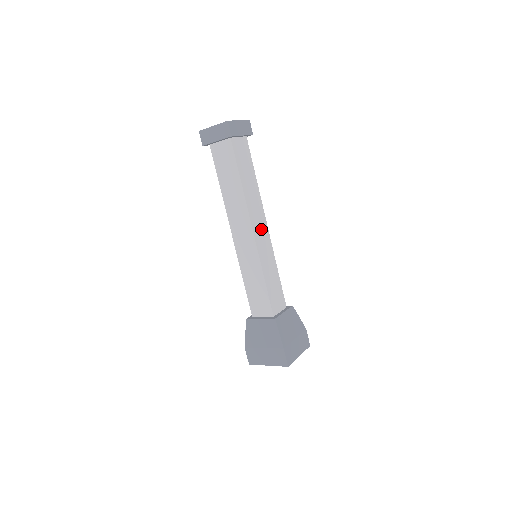
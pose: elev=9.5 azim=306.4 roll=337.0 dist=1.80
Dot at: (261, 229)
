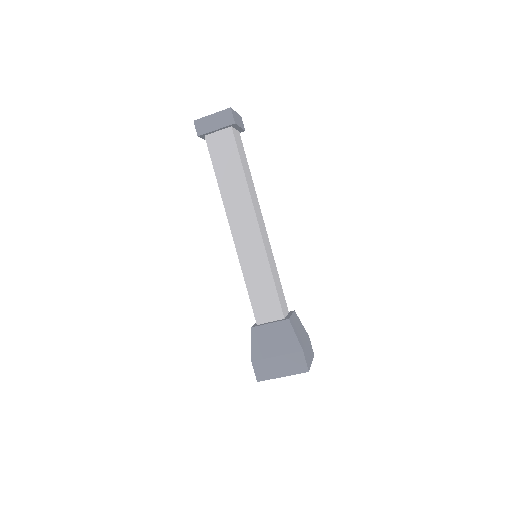
Dot at: (262, 225)
